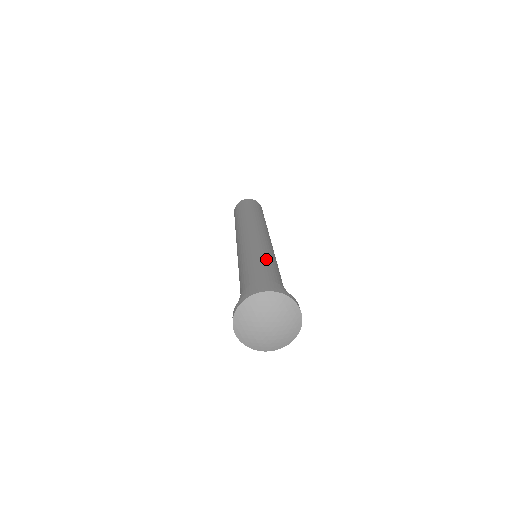
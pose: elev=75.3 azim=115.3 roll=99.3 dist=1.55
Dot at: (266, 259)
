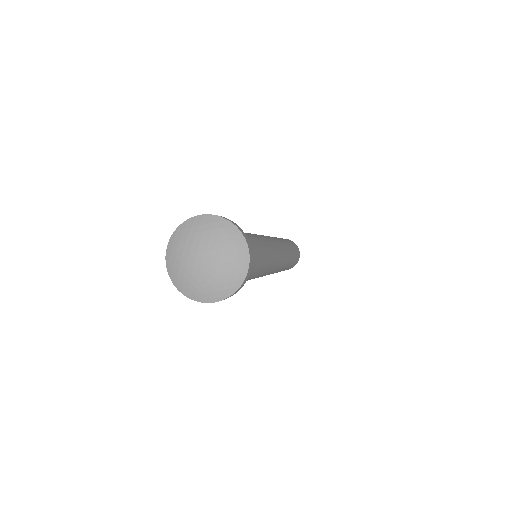
Dot at: (262, 244)
